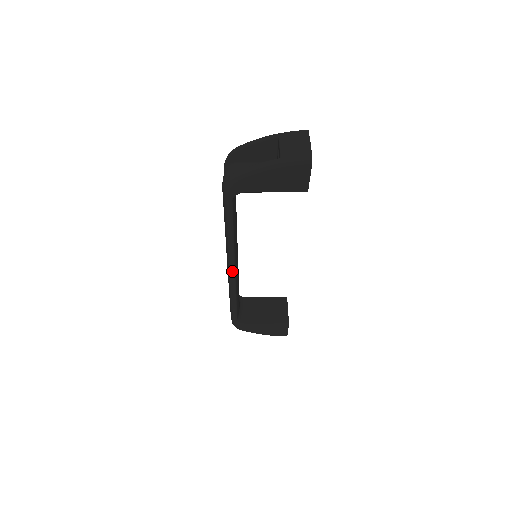
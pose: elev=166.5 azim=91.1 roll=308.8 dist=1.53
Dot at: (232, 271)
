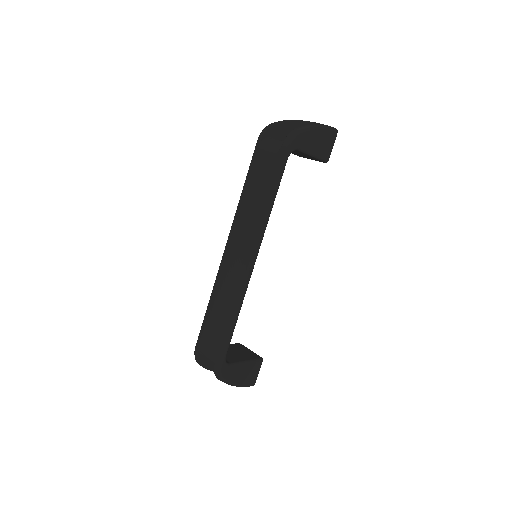
Dot at: (254, 261)
